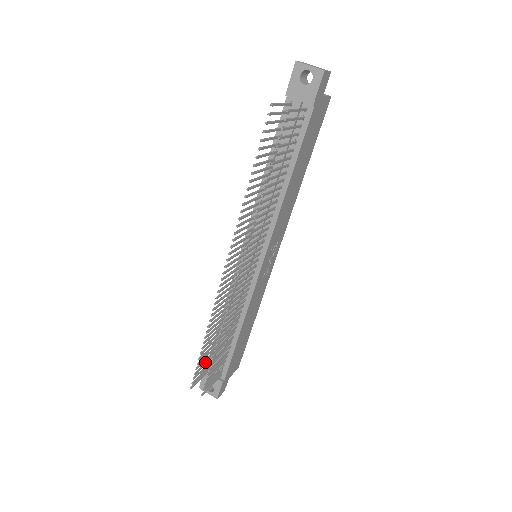
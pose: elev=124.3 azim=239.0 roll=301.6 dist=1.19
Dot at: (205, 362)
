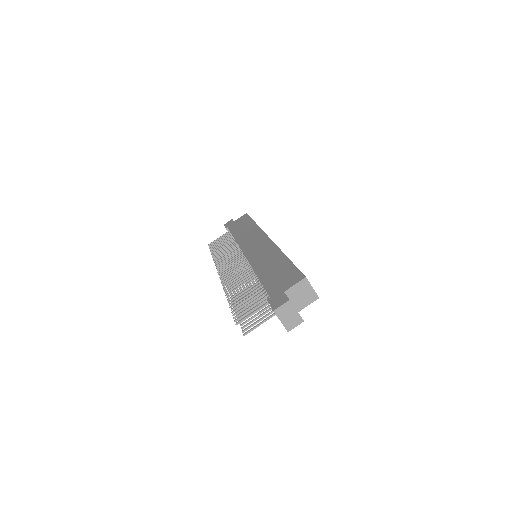
Dot at: (221, 240)
